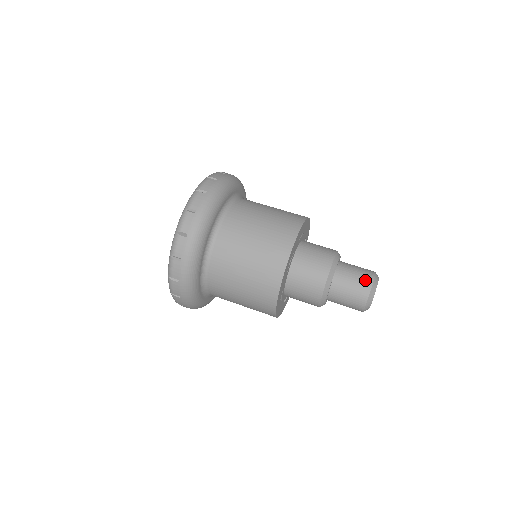
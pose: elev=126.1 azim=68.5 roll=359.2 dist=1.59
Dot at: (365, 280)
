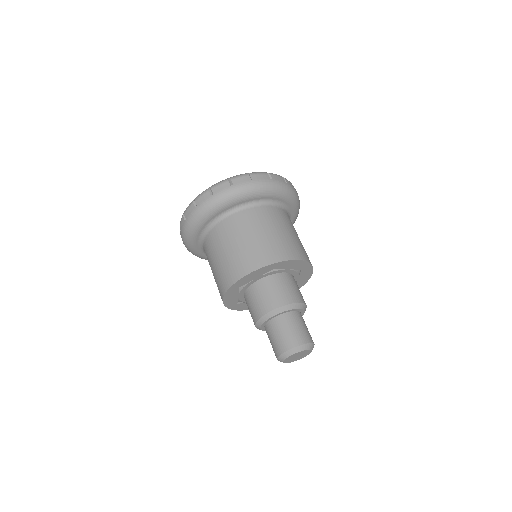
Dot at: (284, 344)
